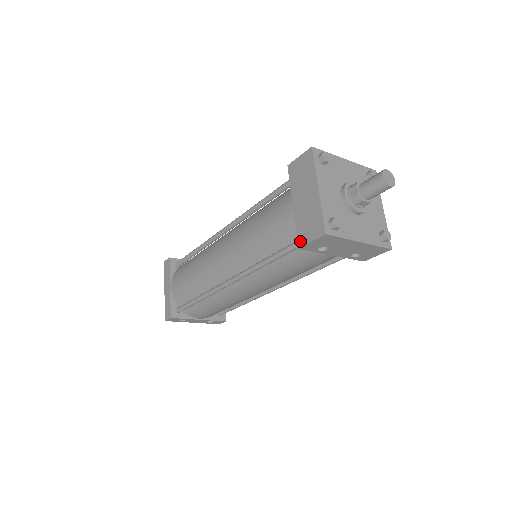
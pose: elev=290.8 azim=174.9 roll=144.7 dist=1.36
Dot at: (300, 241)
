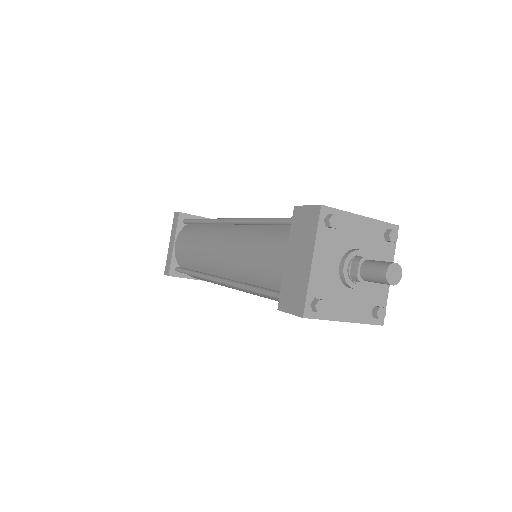
Dot at: (281, 303)
